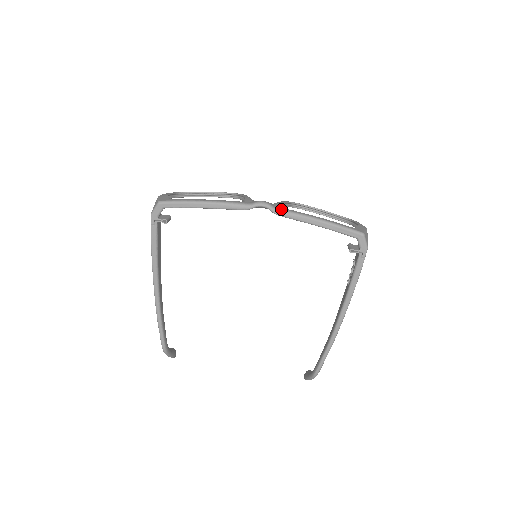
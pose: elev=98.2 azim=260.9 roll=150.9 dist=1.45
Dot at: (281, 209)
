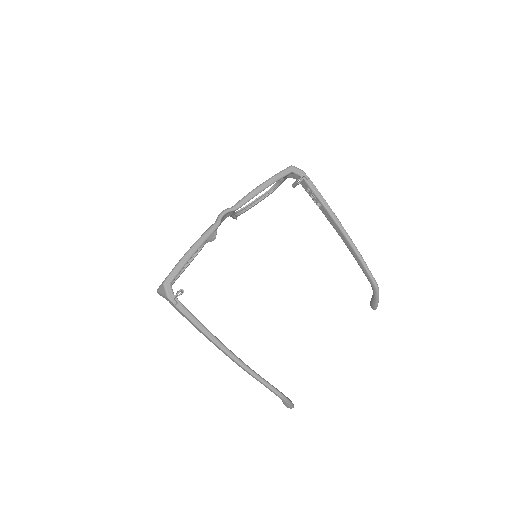
Dot at: (236, 203)
